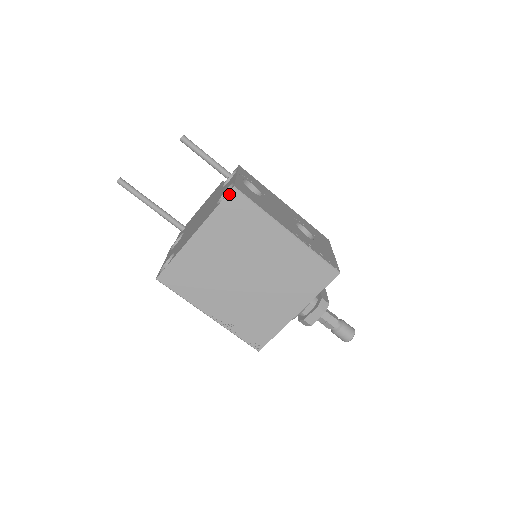
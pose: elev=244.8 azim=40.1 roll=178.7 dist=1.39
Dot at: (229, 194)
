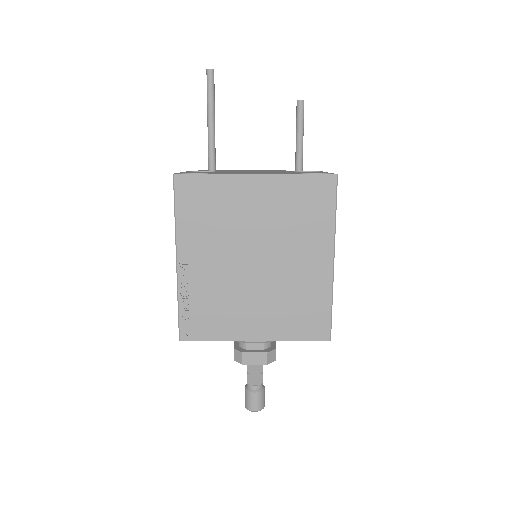
Dot at: (327, 176)
